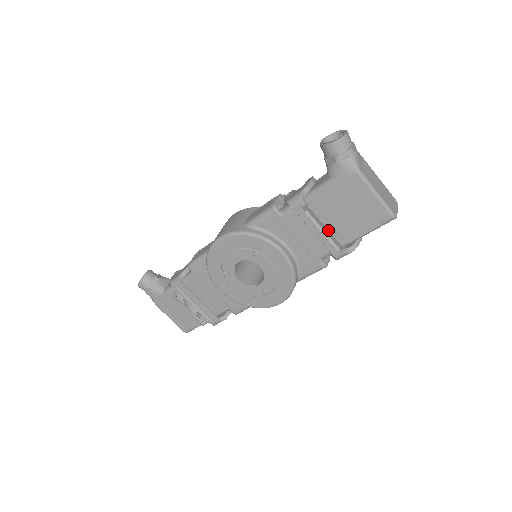
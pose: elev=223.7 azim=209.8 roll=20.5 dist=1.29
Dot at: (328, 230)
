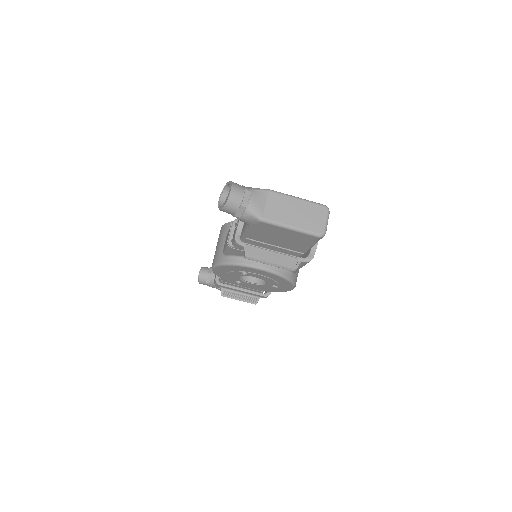
Dot at: (278, 254)
